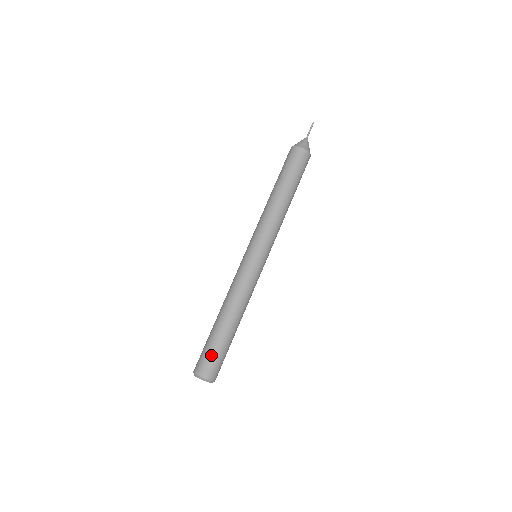
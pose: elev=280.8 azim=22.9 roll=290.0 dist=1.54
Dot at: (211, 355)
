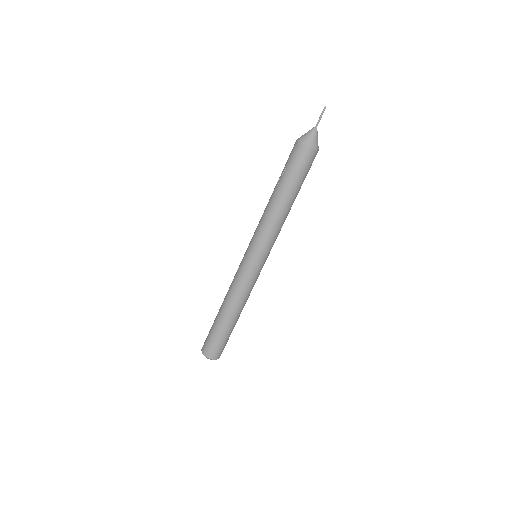
Dot at: (211, 340)
